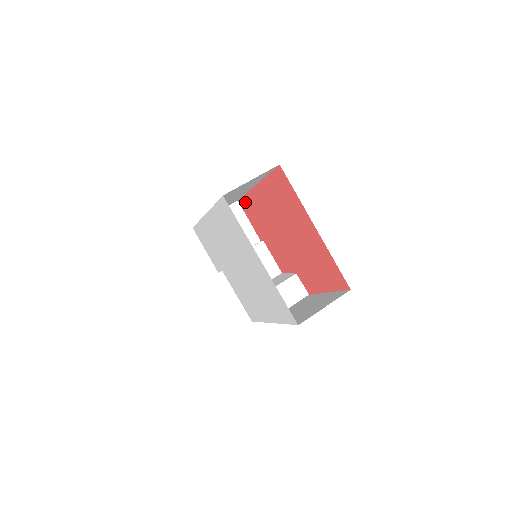
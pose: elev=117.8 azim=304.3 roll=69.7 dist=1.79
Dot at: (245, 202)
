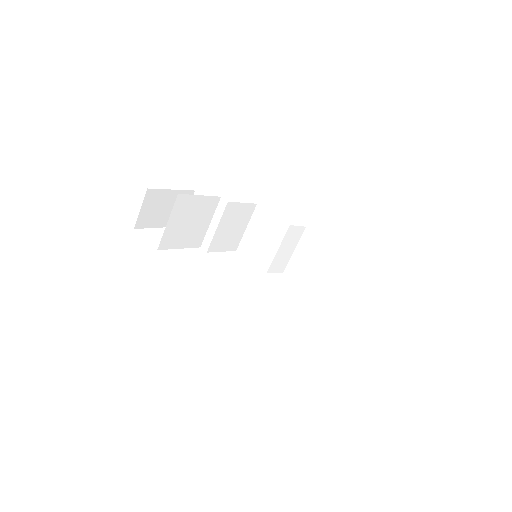
Dot at: occluded
